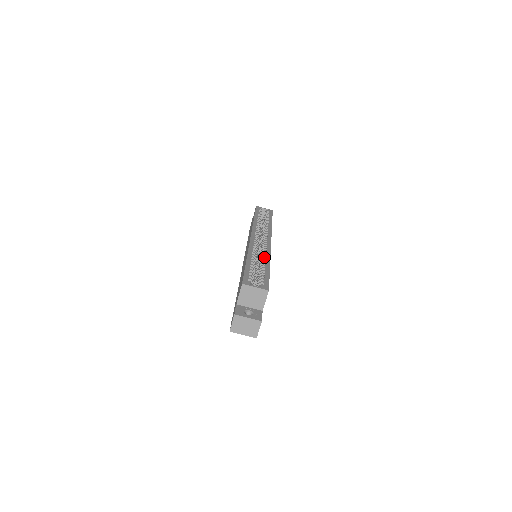
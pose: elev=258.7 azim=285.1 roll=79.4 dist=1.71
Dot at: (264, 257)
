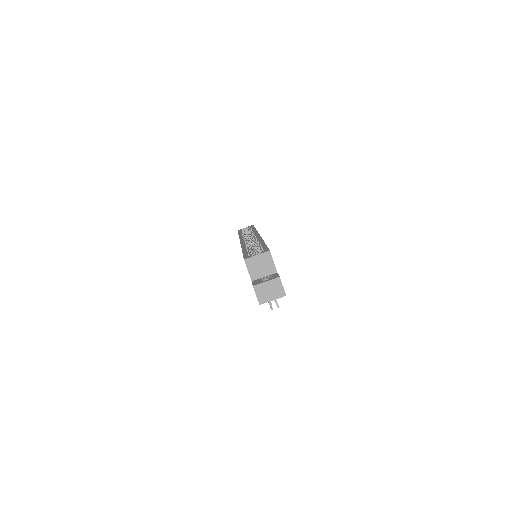
Dot at: (257, 242)
